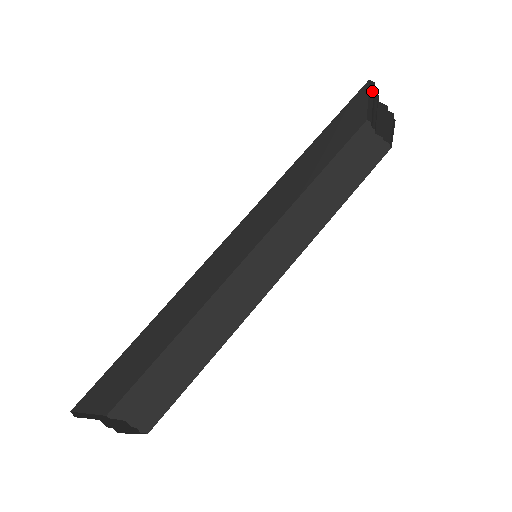
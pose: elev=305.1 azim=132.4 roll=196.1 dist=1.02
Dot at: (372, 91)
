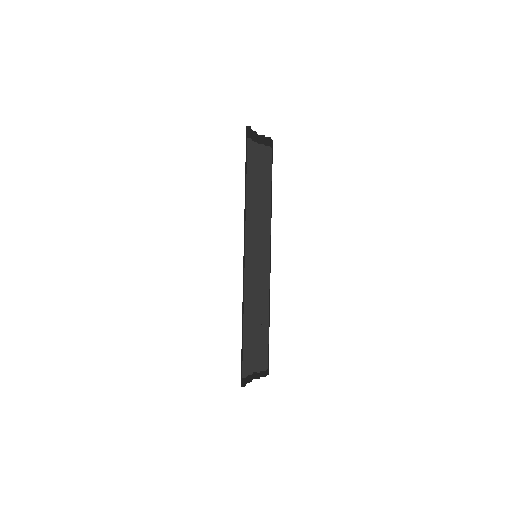
Dot at: (249, 129)
